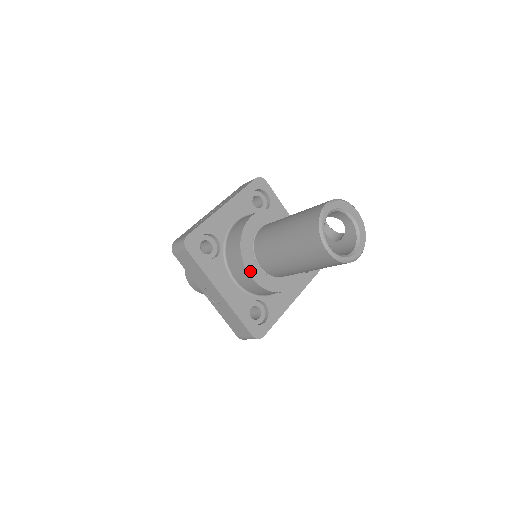
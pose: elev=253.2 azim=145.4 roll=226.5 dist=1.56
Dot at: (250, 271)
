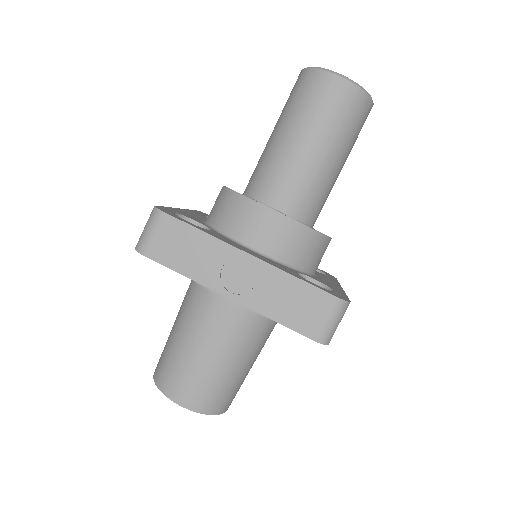
Dot at: (268, 207)
